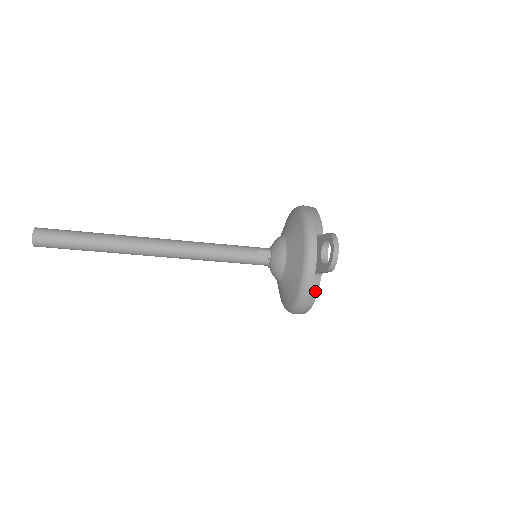
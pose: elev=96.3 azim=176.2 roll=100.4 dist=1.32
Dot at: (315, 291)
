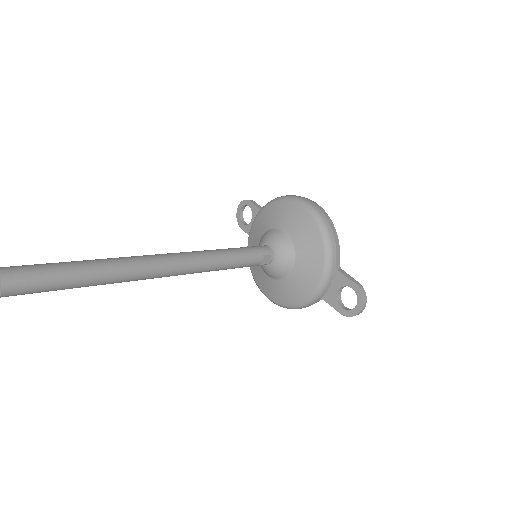
Dot at: occluded
